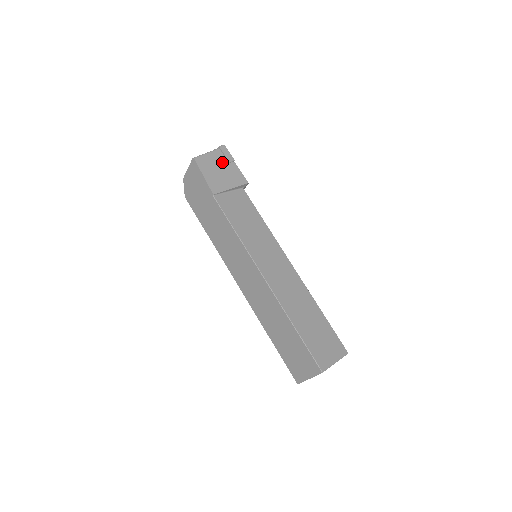
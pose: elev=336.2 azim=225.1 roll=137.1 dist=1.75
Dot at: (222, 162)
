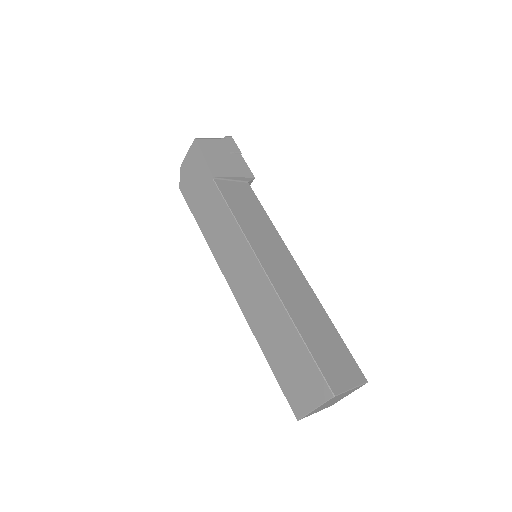
Dot at: (227, 151)
